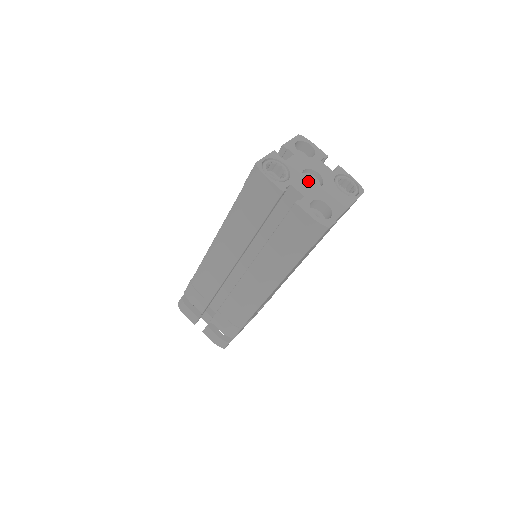
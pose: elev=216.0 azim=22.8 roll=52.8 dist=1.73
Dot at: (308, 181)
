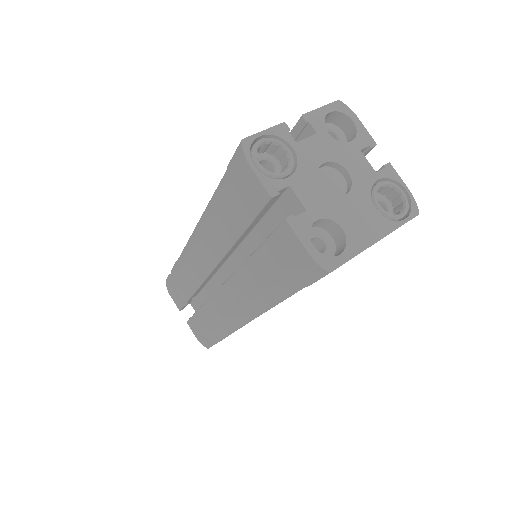
Dot at: (327, 182)
